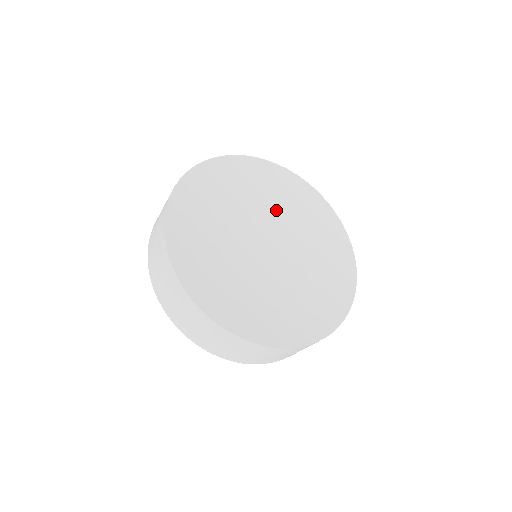
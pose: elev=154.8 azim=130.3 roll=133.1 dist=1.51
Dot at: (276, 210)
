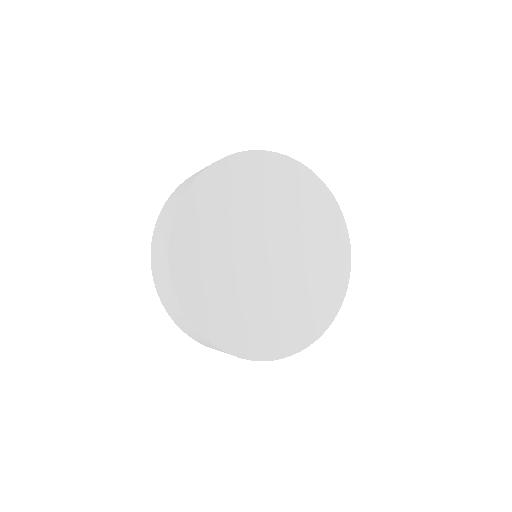
Dot at: (280, 212)
